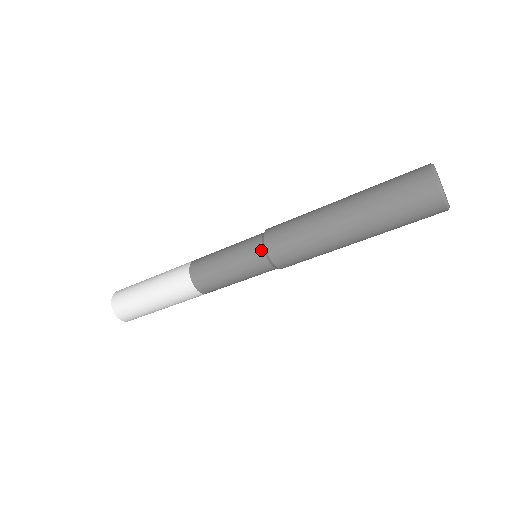
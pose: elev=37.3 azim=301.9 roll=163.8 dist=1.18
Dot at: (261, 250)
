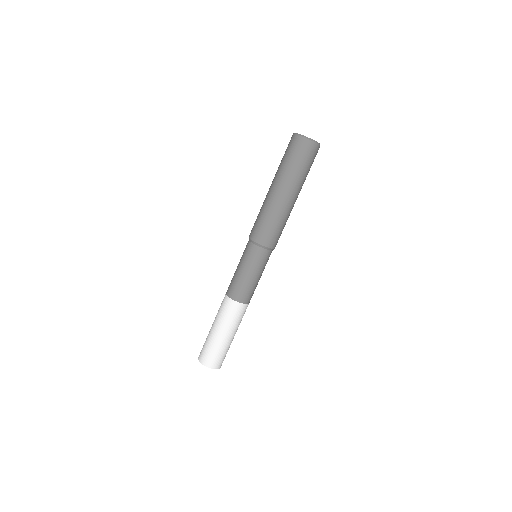
Dot at: (258, 248)
